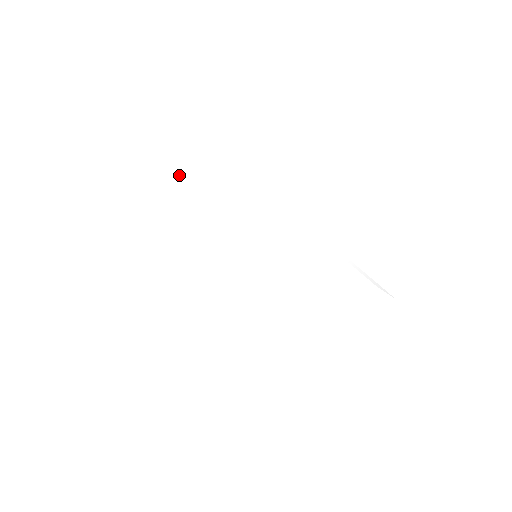
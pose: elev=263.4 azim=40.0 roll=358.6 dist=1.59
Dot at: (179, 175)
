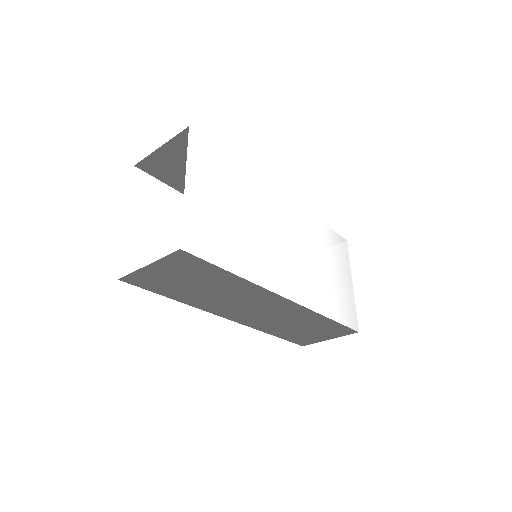
Dot at: (206, 179)
